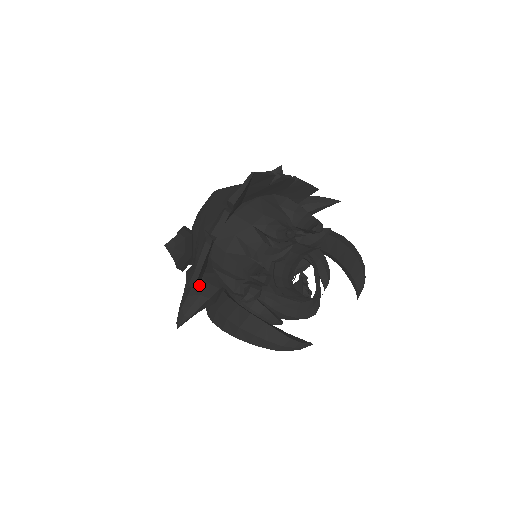
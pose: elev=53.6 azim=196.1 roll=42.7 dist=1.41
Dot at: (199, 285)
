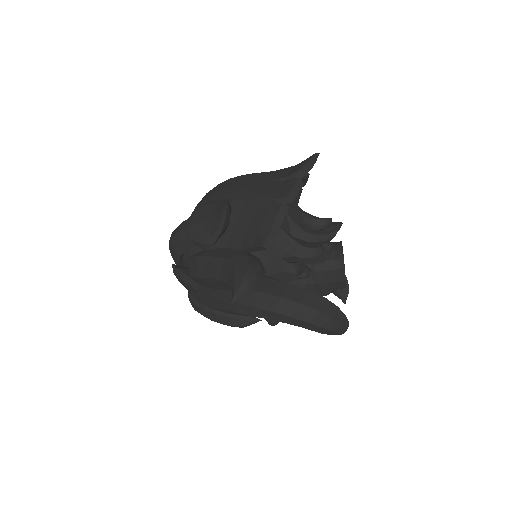
Dot at: (252, 257)
